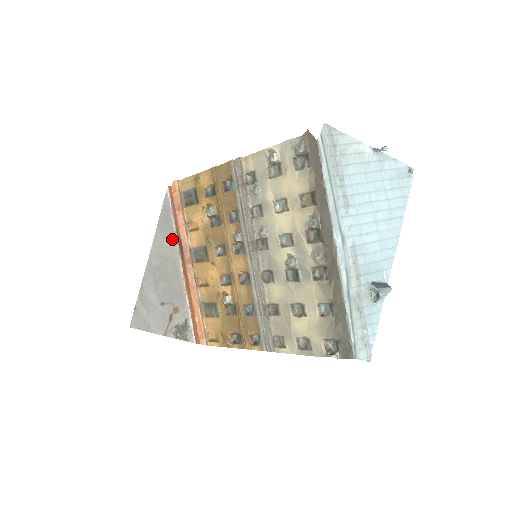
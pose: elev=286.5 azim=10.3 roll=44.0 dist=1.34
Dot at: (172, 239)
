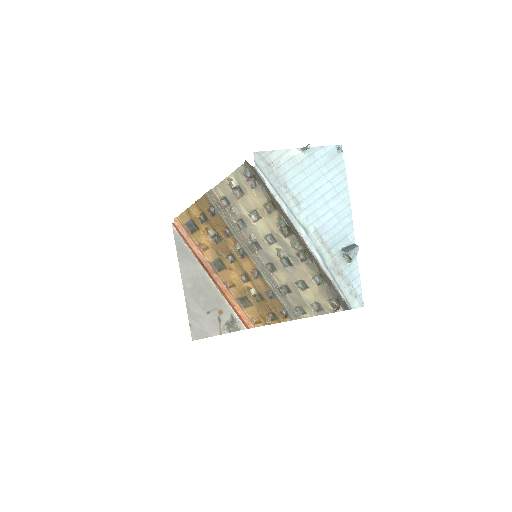
Dot at: (193, 262)
